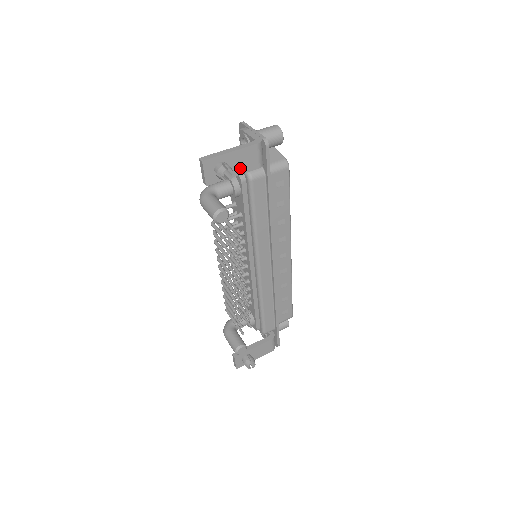
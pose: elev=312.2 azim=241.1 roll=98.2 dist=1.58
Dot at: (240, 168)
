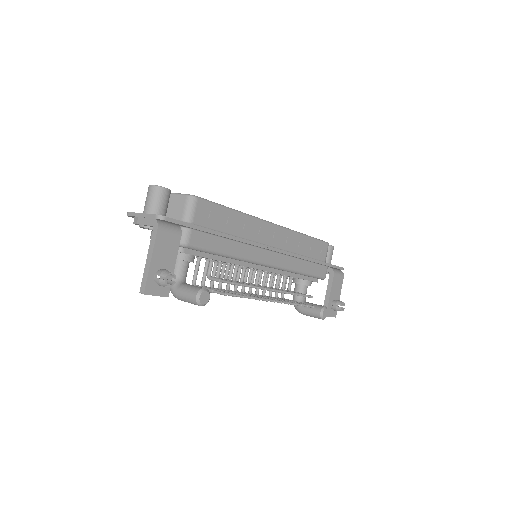
Dot at: (170, 256)
